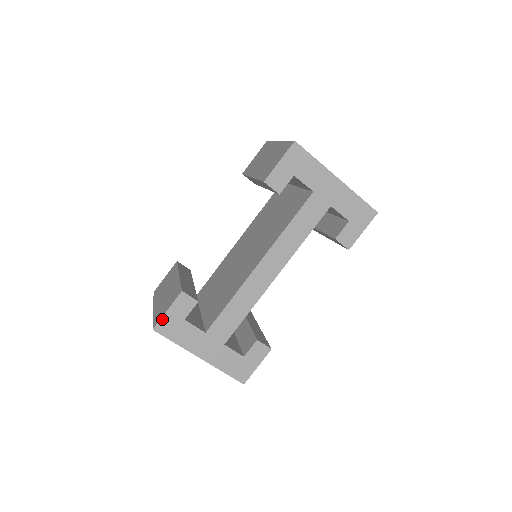
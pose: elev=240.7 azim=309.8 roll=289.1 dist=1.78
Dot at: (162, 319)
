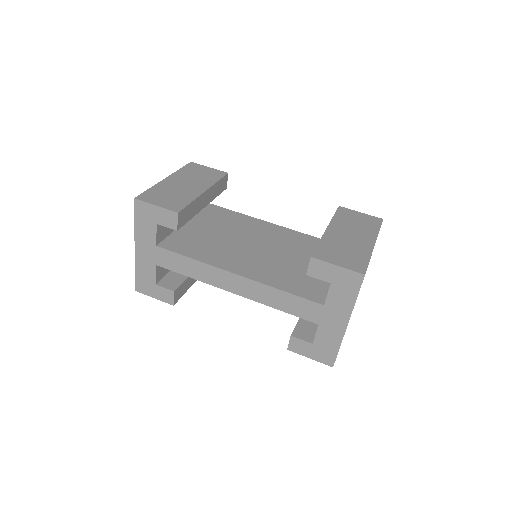
Dot at: (147, 203)
